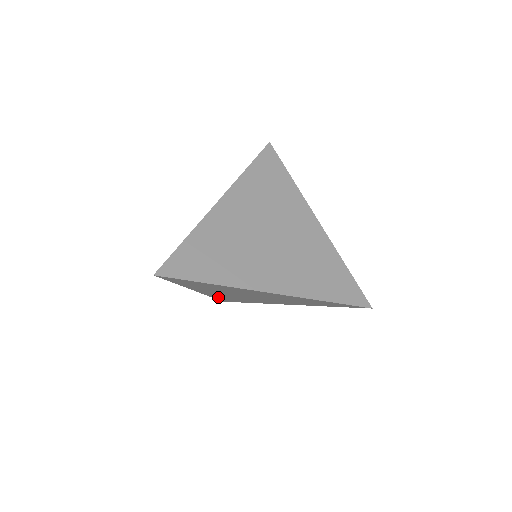
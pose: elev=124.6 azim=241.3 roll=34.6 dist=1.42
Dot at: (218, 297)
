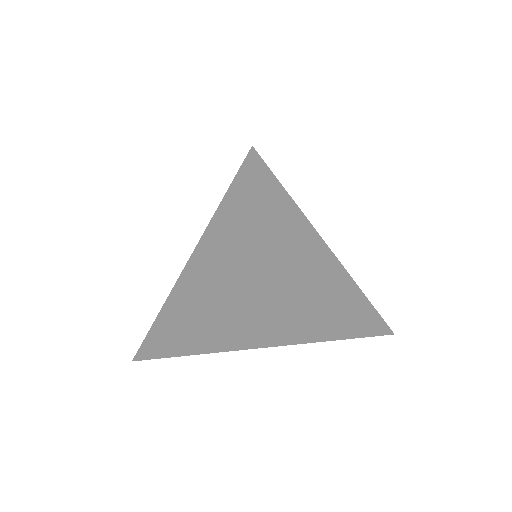
Dot at: occluded
